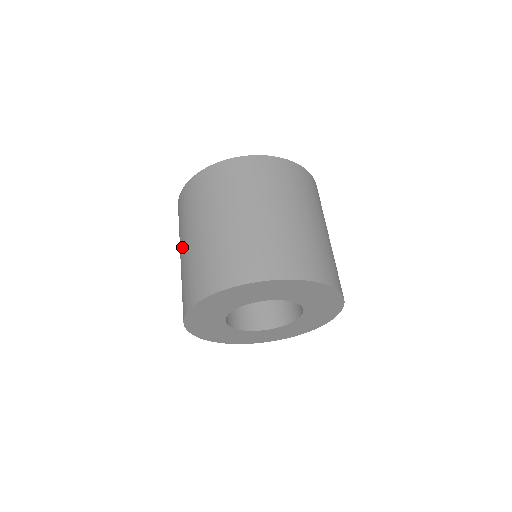
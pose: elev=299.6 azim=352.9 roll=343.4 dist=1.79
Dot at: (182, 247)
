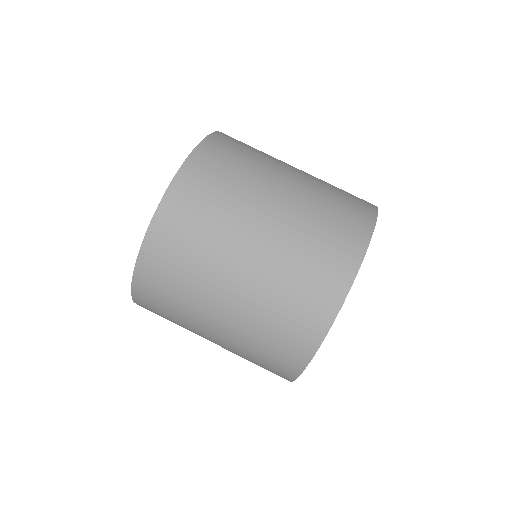
Dot at: (216, 317)
